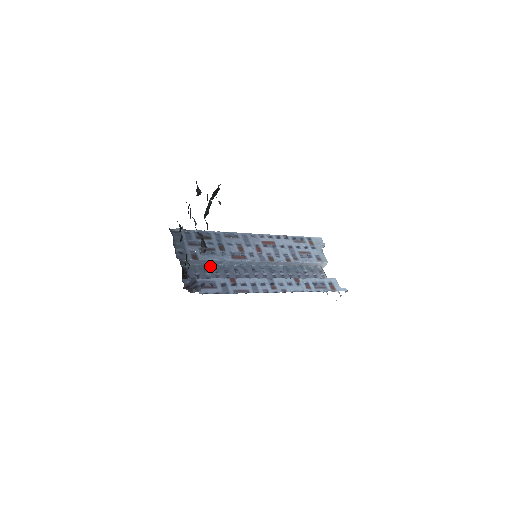
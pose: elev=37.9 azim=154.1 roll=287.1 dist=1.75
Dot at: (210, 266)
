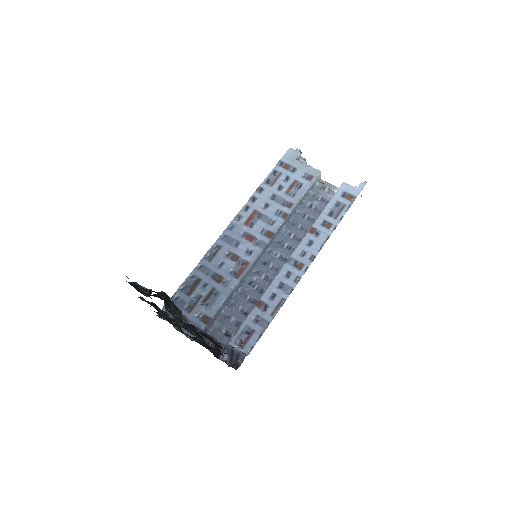
Dot at: (227, 309)
